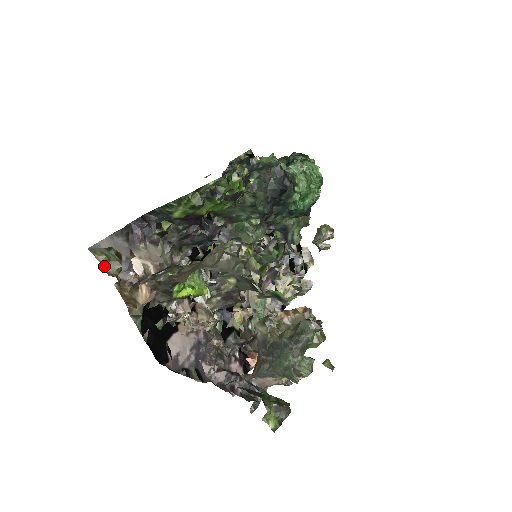
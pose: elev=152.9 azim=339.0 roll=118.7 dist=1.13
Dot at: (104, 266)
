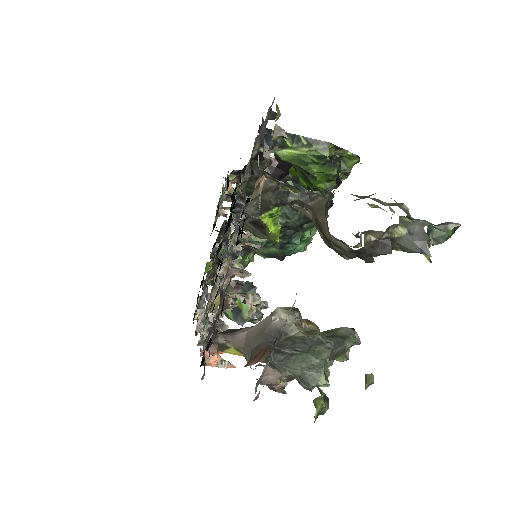
Dot at: (275, 120)
